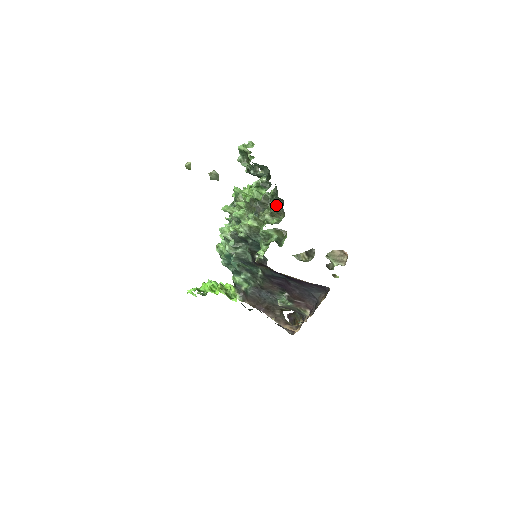
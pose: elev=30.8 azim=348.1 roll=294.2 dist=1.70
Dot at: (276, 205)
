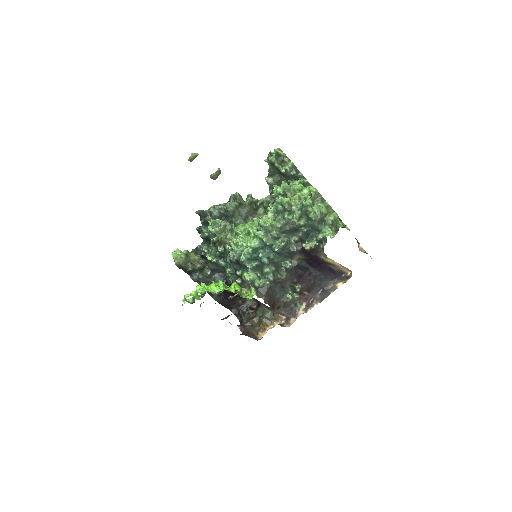
Dot at: (265, 212)
